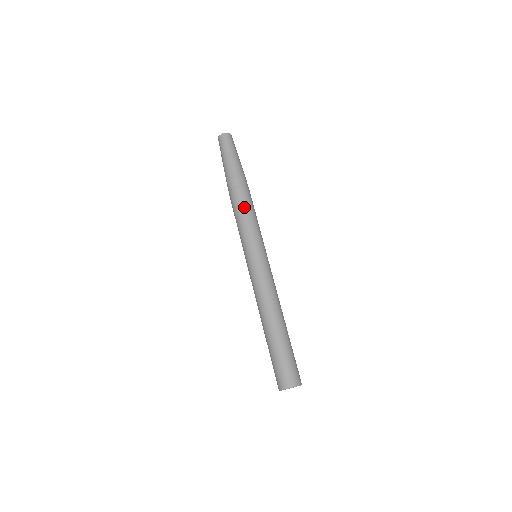
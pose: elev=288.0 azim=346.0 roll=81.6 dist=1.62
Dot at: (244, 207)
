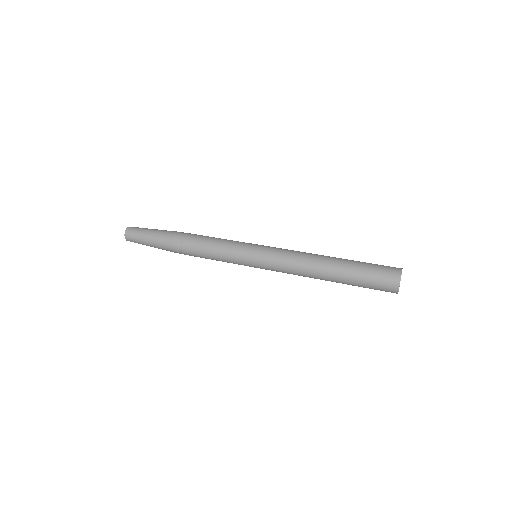
Dot at: occluded
